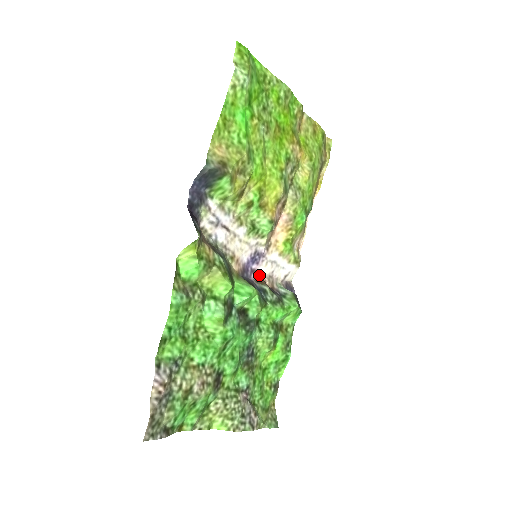
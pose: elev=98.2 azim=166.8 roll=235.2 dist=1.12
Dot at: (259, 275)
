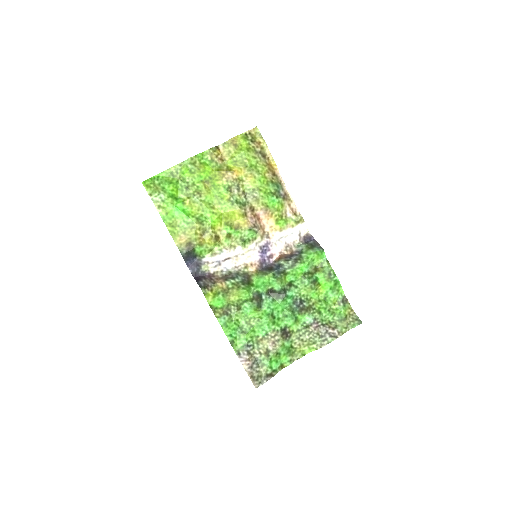
Dot at: (276, 254)
